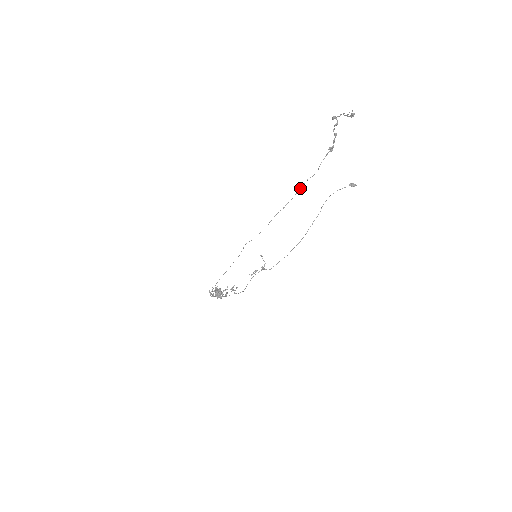
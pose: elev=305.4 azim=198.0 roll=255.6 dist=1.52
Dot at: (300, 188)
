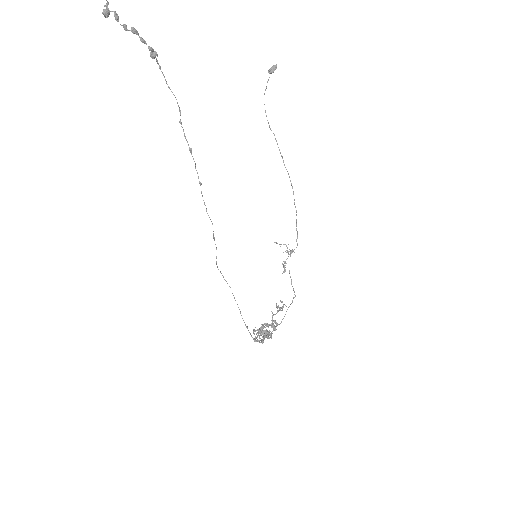
Dot at: occluded
